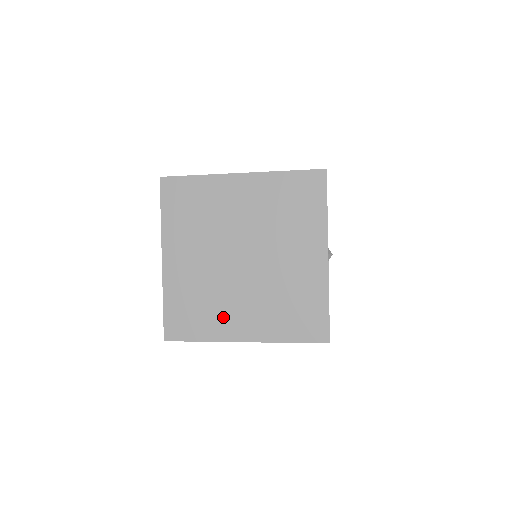
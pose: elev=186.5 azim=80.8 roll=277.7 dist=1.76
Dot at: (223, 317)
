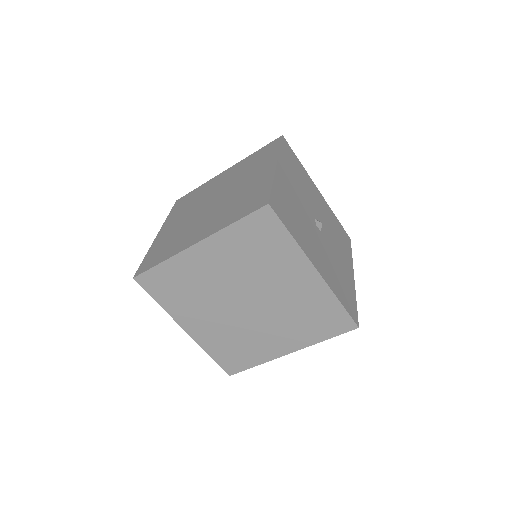
Dot at: (185, 239)
